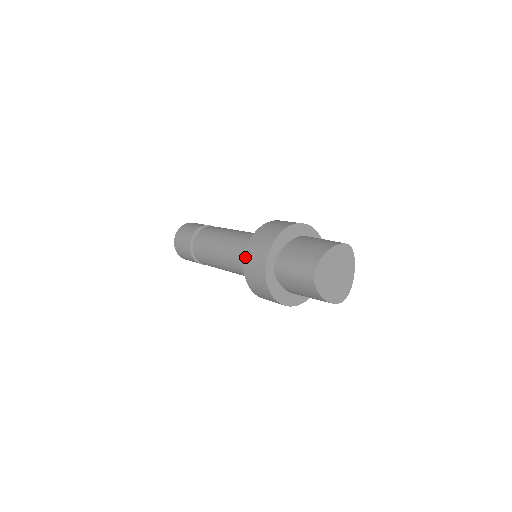
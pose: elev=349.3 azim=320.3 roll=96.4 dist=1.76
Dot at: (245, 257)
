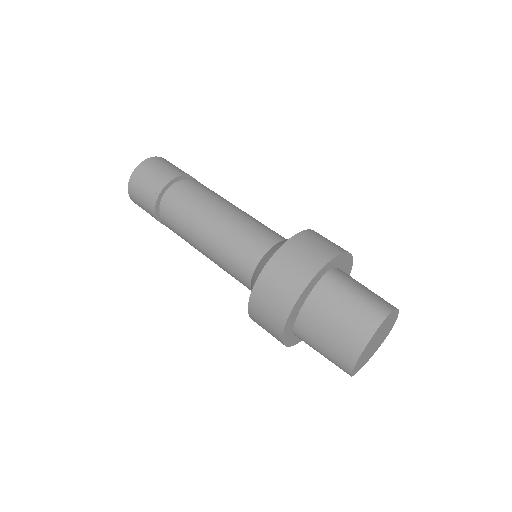
Dot at: occluded
